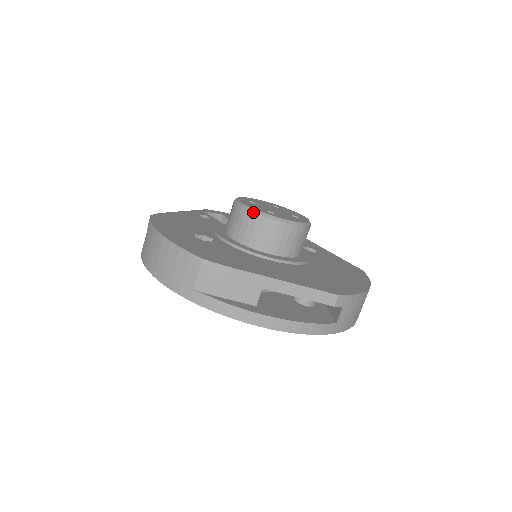
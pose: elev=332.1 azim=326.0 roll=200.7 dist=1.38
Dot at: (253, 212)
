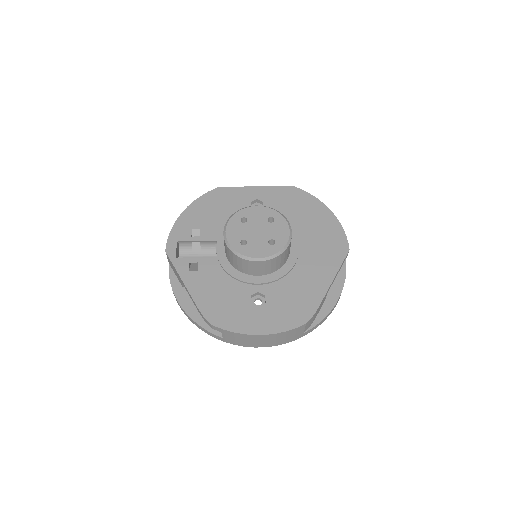
Dot at: (272, 259)
